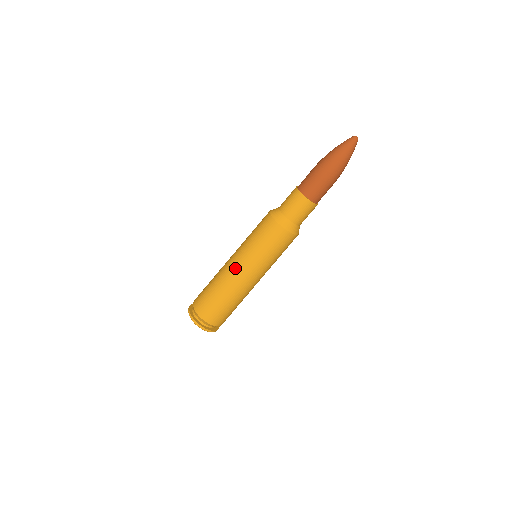
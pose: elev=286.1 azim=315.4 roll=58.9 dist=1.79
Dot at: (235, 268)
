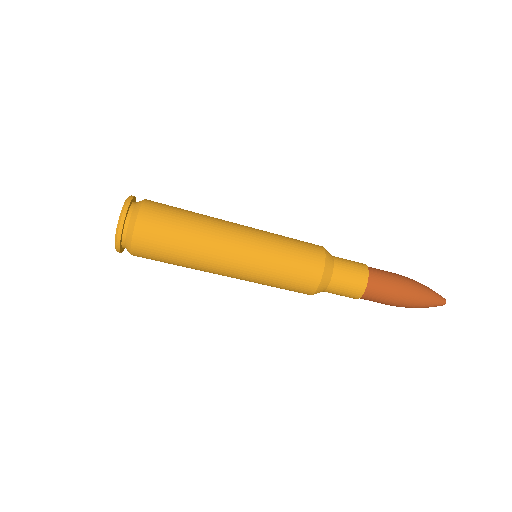
Dot at: (238, 235)
